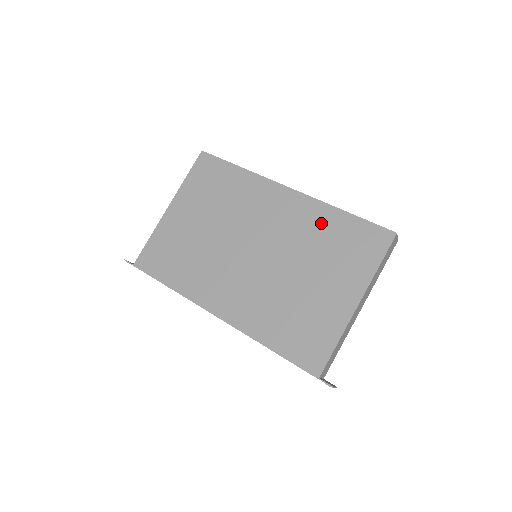
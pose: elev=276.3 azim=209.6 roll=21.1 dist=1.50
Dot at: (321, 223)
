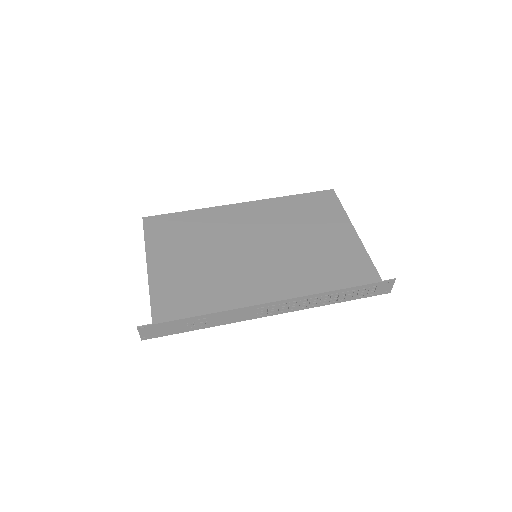
Dot at: (285, 208)
